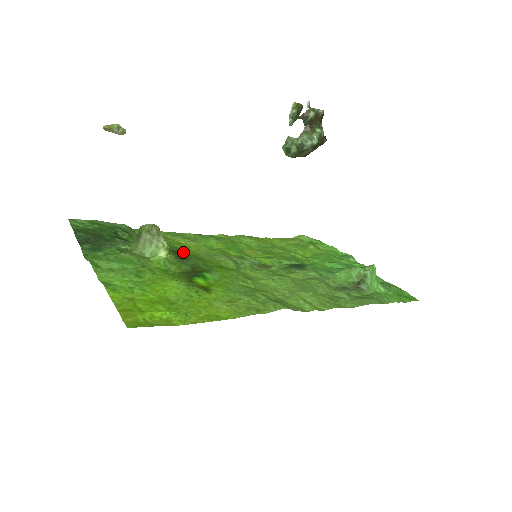
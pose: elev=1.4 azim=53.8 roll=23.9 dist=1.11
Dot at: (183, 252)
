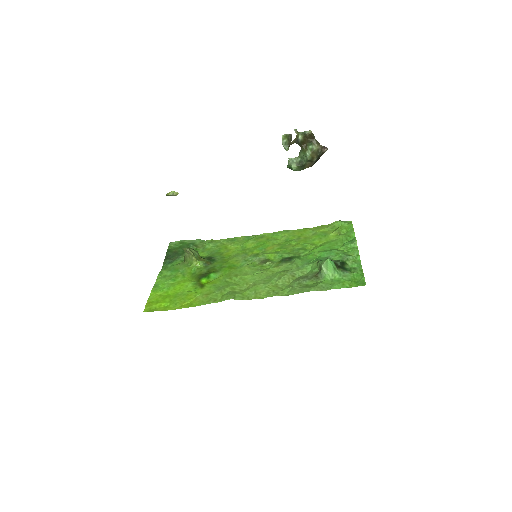
Dot at: (217, 257)
